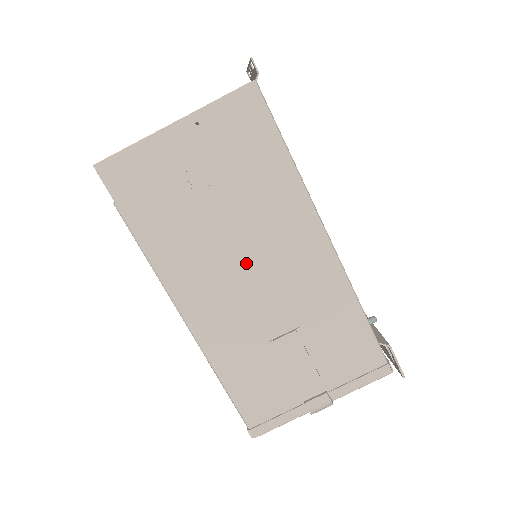
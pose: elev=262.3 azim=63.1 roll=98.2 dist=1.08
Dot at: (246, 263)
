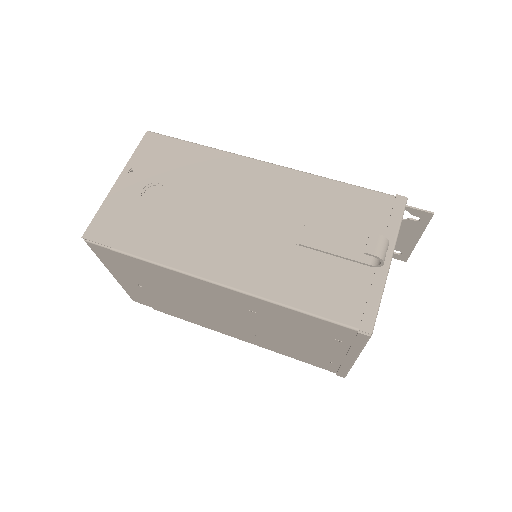
Dot at: (230, 215)
